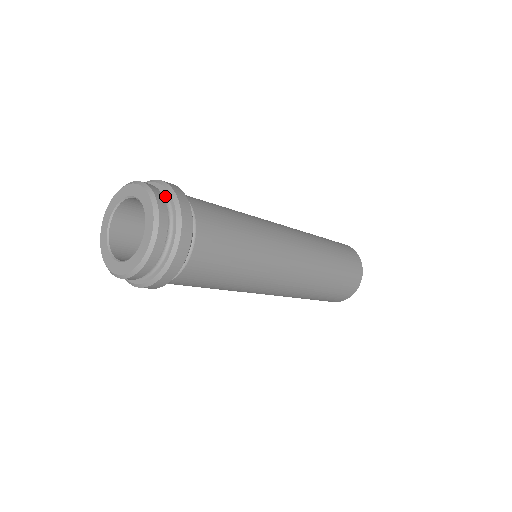
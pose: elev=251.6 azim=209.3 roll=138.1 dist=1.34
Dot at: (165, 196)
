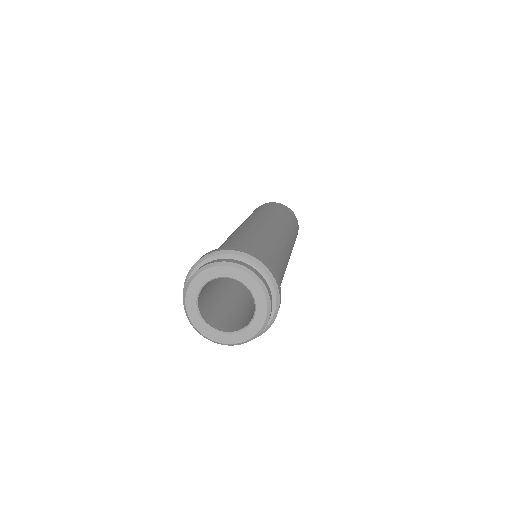
Dot at: (255, 269)
